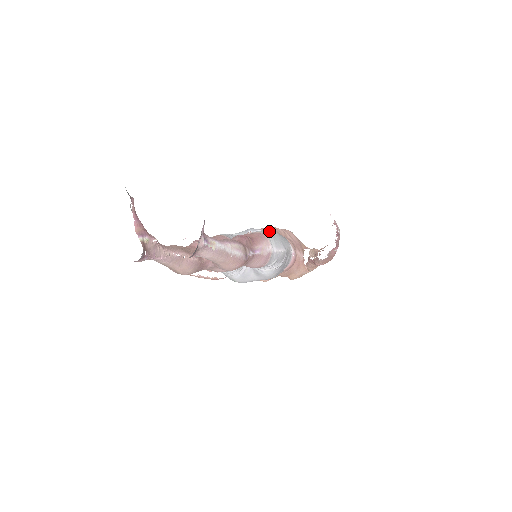
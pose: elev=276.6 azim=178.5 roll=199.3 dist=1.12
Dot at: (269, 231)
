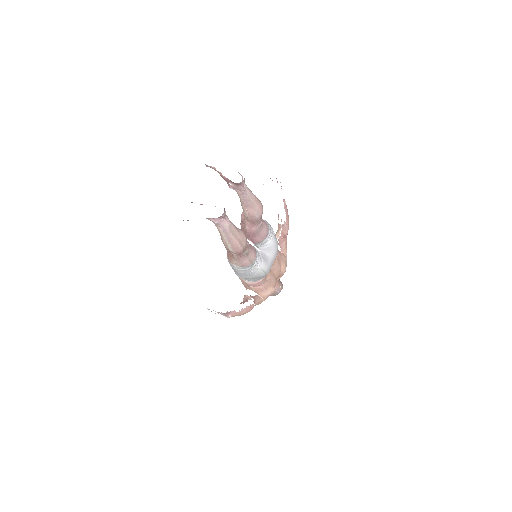
Dot at: occluded
